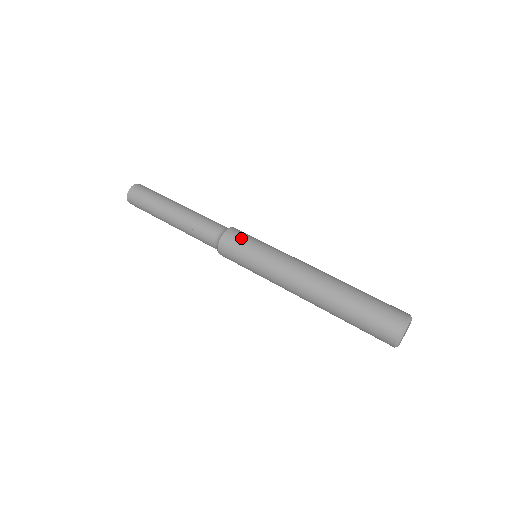
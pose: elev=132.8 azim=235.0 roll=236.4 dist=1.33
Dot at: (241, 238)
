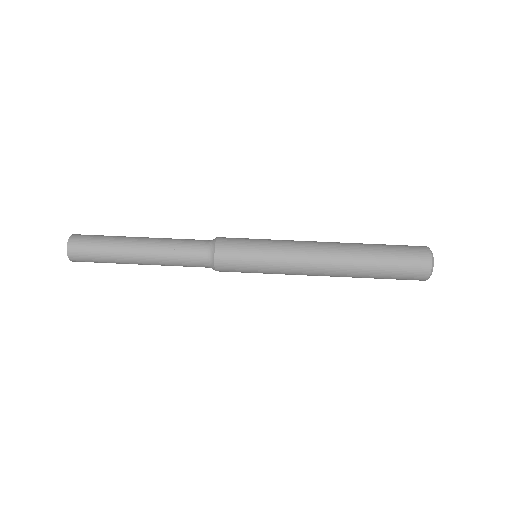
Dot at: (236, 255)
